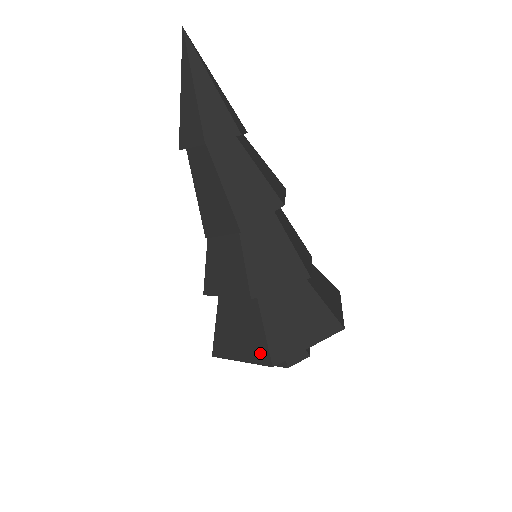
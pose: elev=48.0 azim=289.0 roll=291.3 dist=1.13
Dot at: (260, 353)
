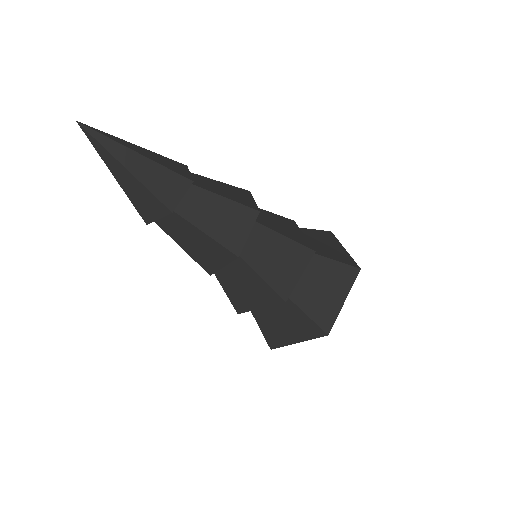
Dot at: occluded
